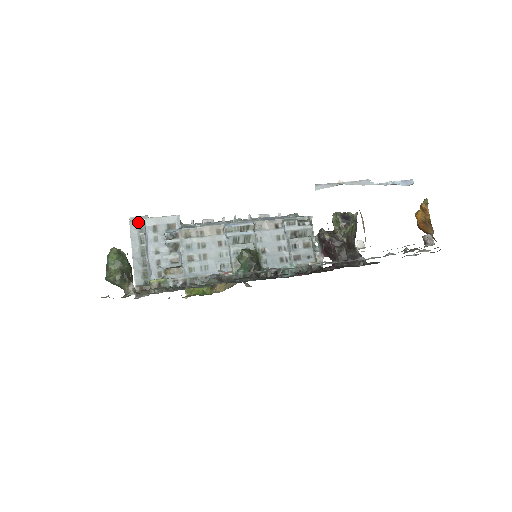
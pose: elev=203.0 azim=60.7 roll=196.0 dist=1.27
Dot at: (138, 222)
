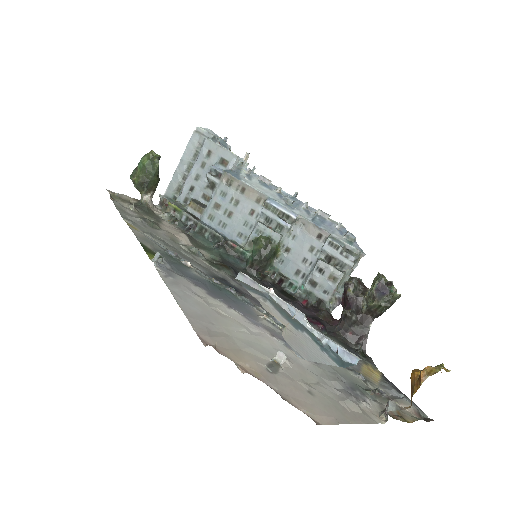
Dot at: (201, 136)
